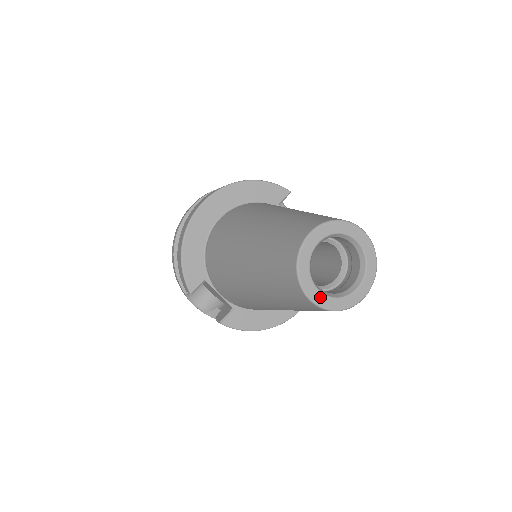
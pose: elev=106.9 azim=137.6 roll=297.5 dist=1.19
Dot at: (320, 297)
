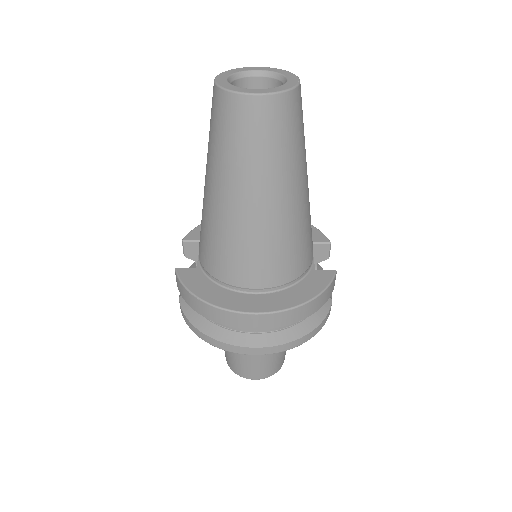
Dot at: (223, 81)
